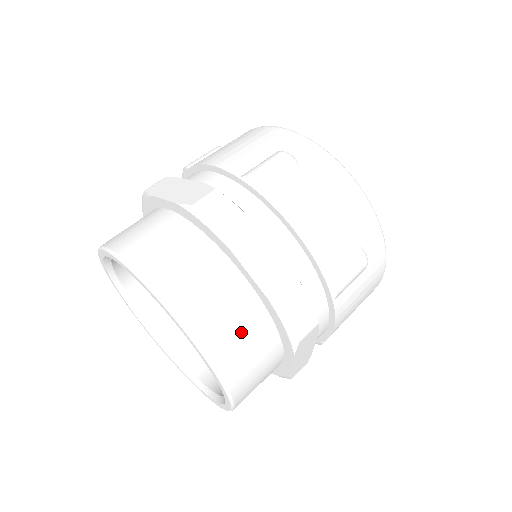
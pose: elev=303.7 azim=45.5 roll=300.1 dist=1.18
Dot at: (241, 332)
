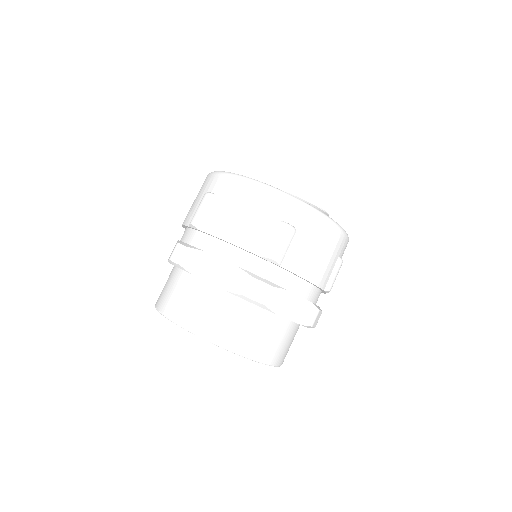
Dot at: (226, 317)
